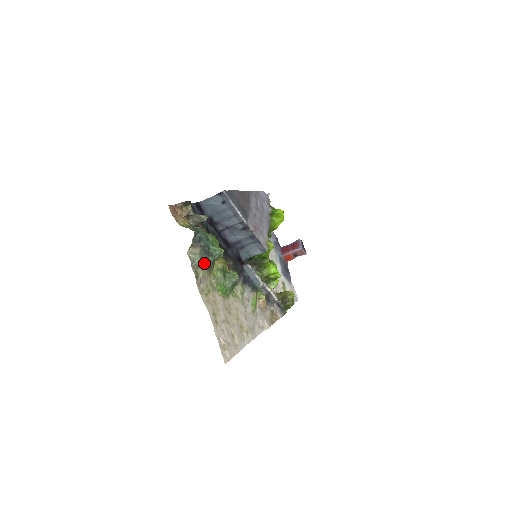
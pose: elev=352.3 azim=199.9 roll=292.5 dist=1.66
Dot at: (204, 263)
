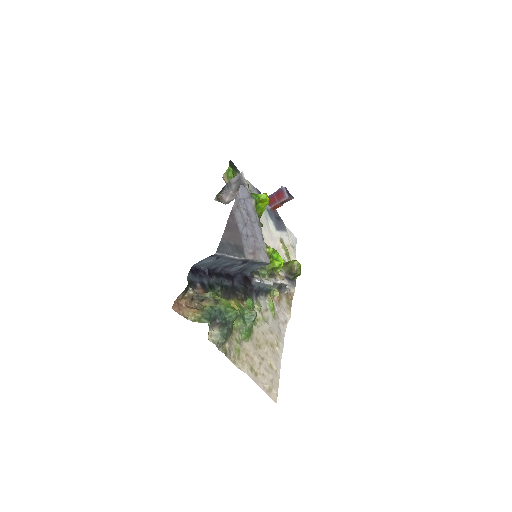
Dot at: (226, 335)
